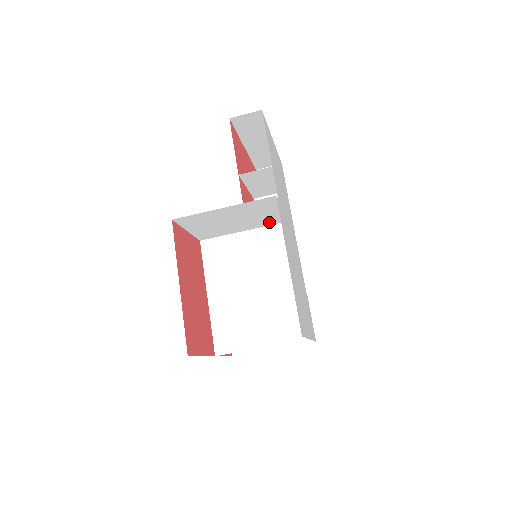
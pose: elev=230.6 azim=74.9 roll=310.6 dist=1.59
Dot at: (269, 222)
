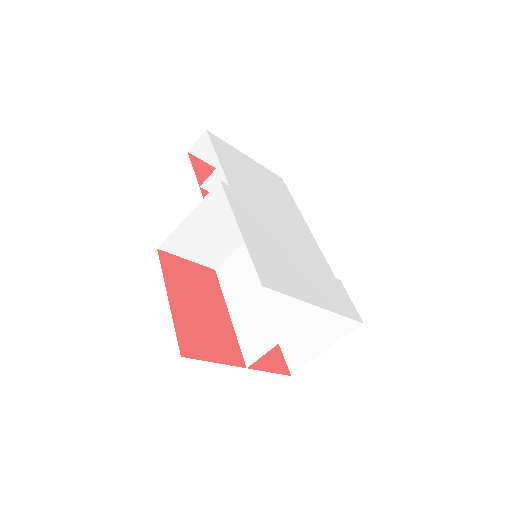
Dot at: occluded
